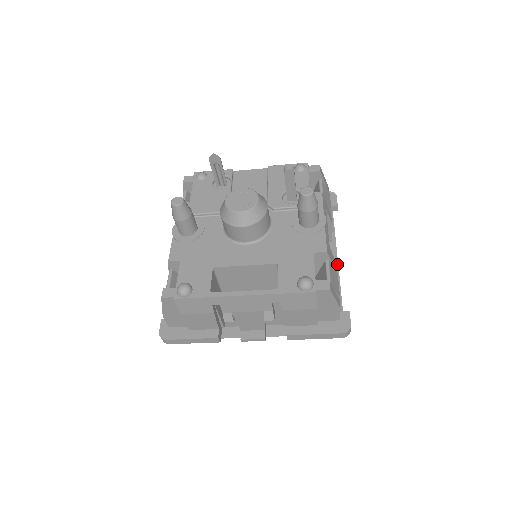
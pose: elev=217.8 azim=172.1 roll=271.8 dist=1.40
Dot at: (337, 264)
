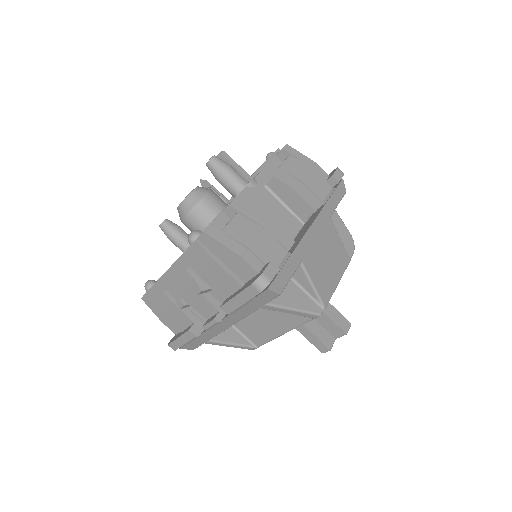
Dot at: (308, 229)
